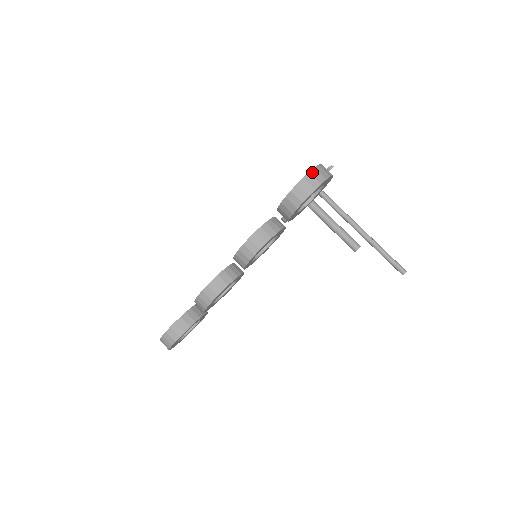
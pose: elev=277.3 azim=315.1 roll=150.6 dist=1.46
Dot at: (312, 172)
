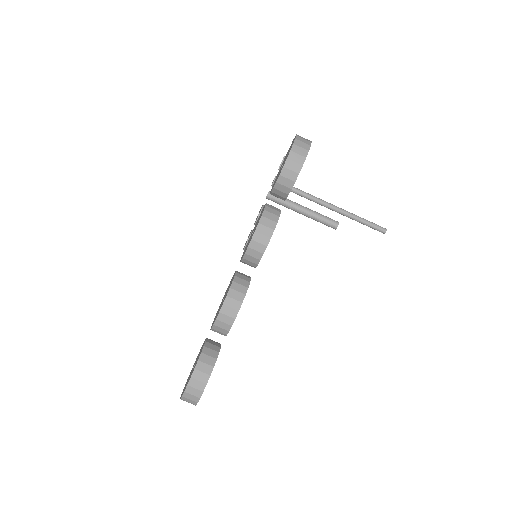
Dot at: (297, 138)
